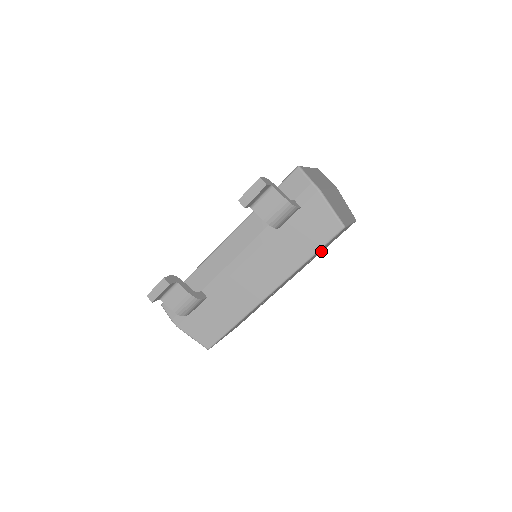
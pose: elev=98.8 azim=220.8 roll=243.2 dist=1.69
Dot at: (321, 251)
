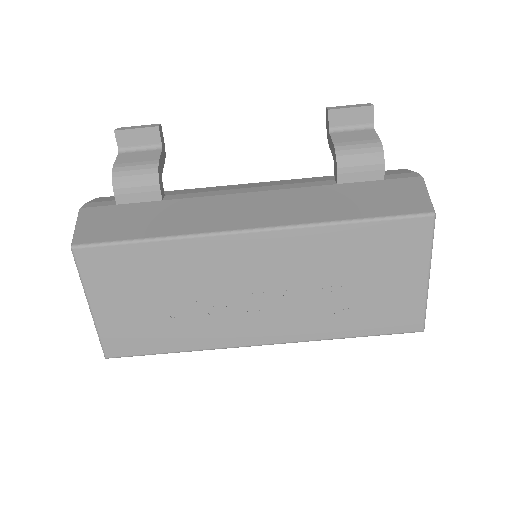
Dot at: (346, 317)
